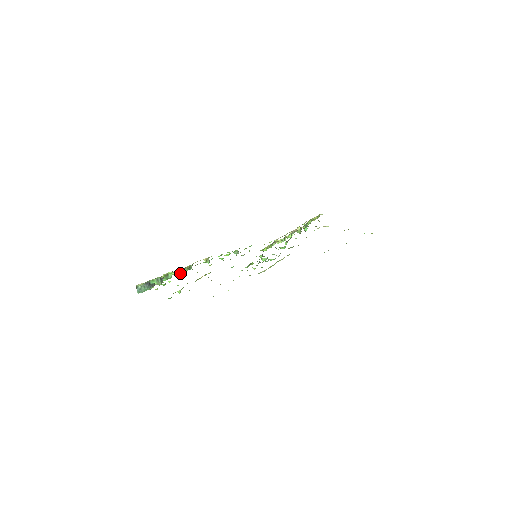
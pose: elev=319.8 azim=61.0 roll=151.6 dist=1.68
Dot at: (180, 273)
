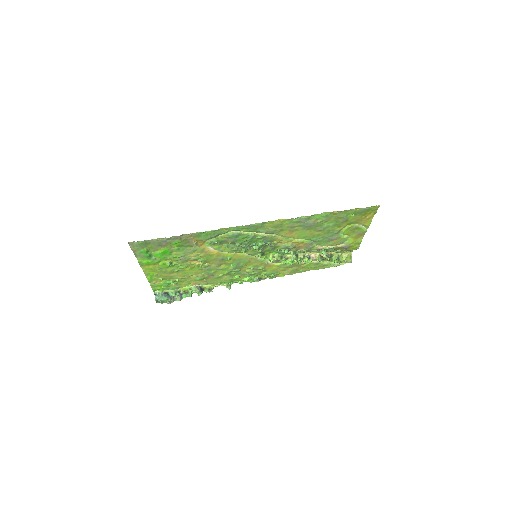
Dot at: (197, 288)
